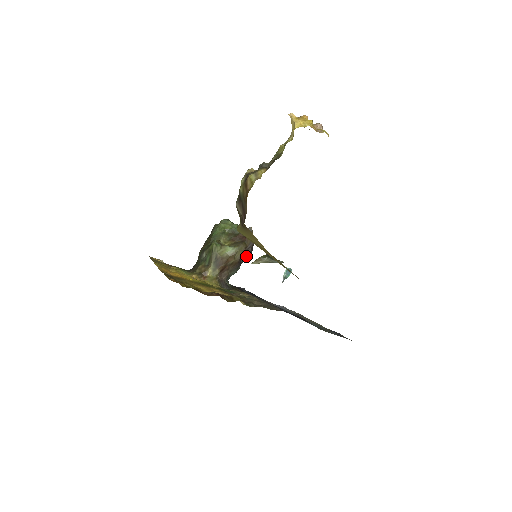
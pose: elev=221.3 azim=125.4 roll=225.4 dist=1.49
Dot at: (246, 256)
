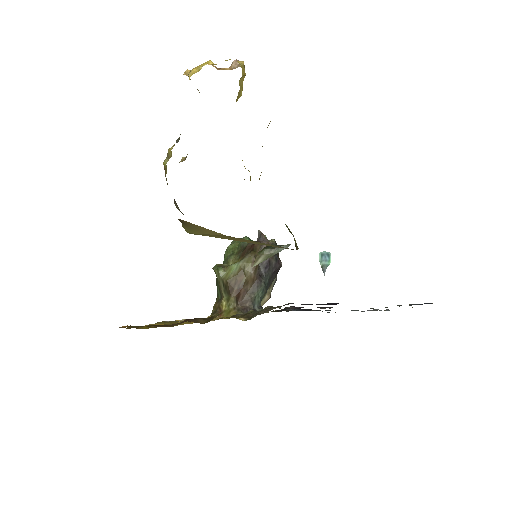
Dot at: (267, 266)
